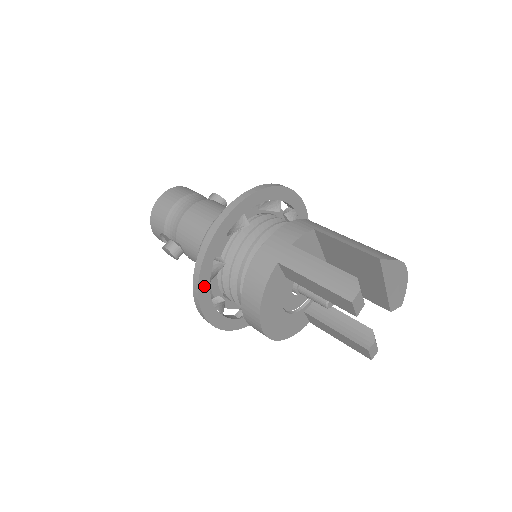
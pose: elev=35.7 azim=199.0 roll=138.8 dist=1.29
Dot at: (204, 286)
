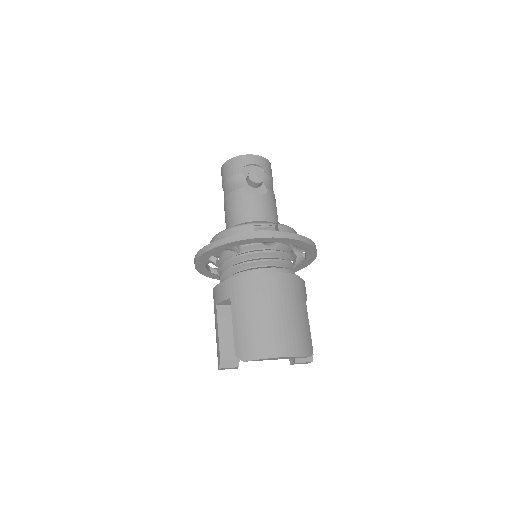
Dot at: (218, 277)
